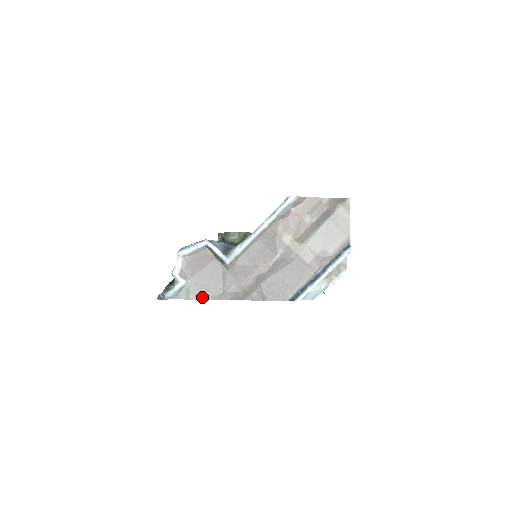
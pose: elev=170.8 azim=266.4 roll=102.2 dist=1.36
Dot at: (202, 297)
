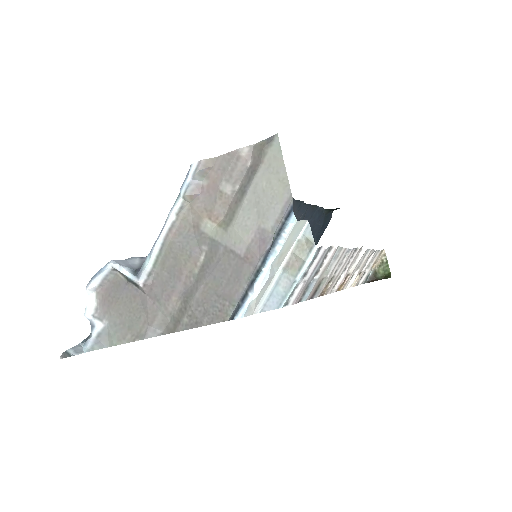
Dot at: (126, 339)
